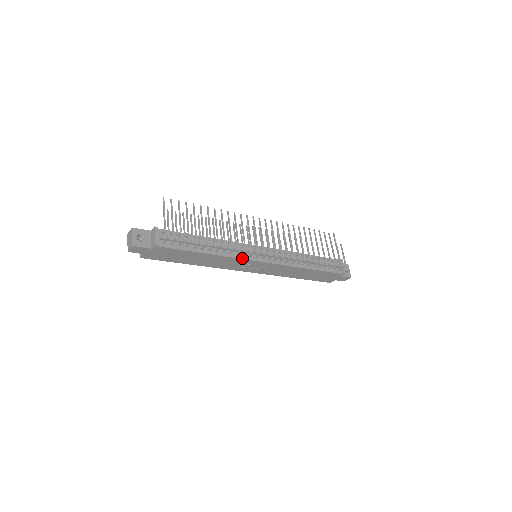
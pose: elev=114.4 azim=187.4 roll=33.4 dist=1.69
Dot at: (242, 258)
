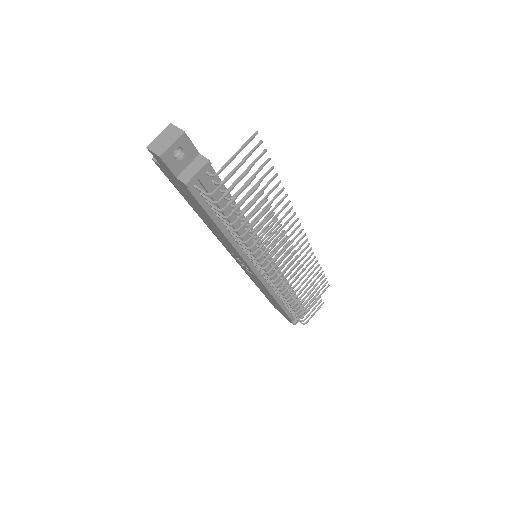
Dot at: (244, 258)
